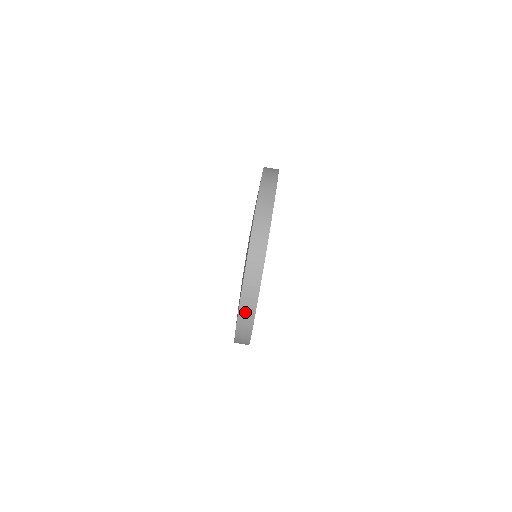
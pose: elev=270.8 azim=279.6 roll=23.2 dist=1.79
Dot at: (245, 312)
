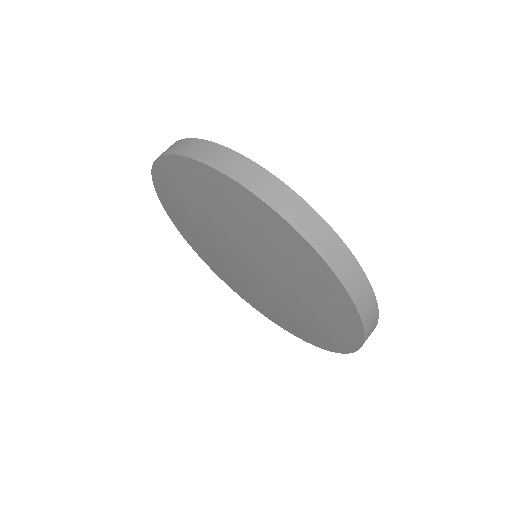
Dot at: occluded
